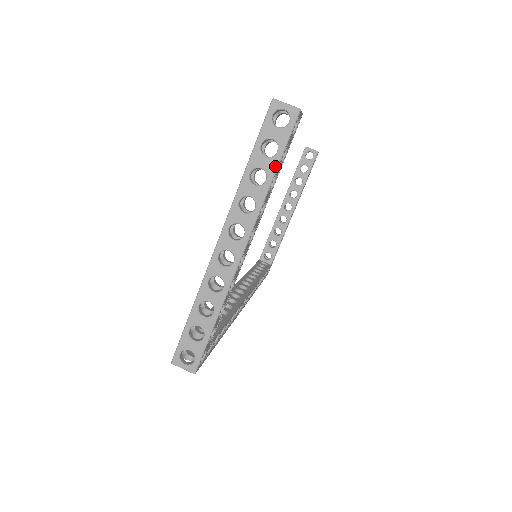
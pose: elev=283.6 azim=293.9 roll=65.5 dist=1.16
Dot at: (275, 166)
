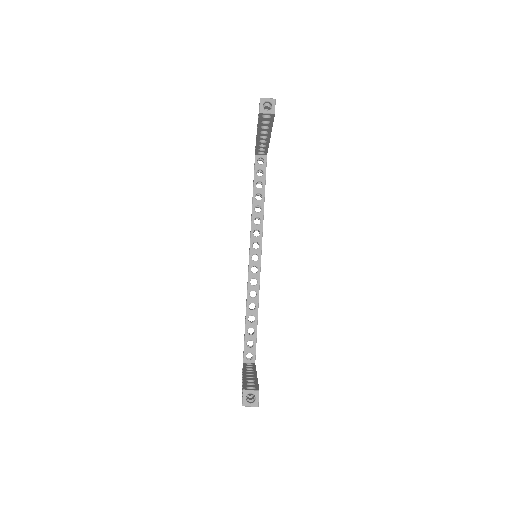
Dot at: occluded
